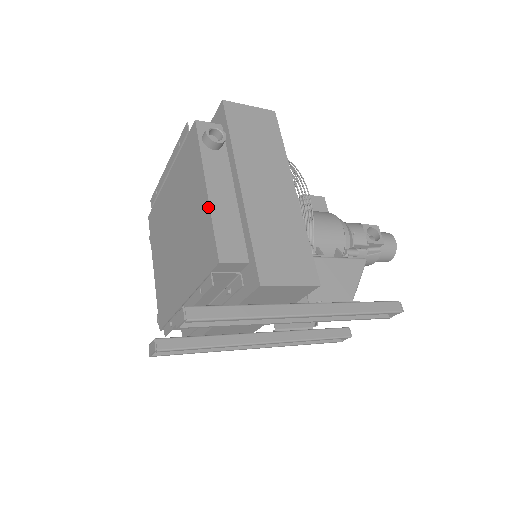
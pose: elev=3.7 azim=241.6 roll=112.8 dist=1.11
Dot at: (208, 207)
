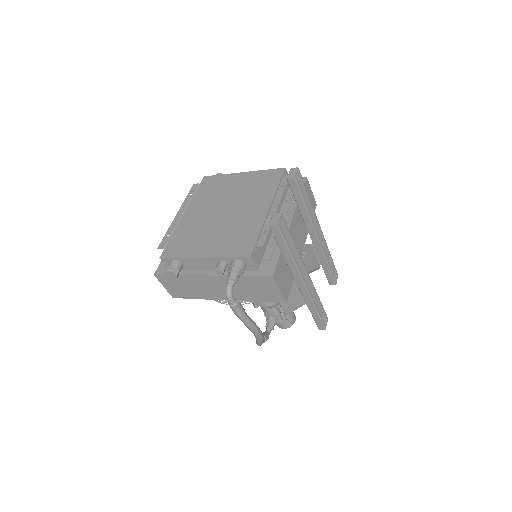
Dot at: (253, 172)
